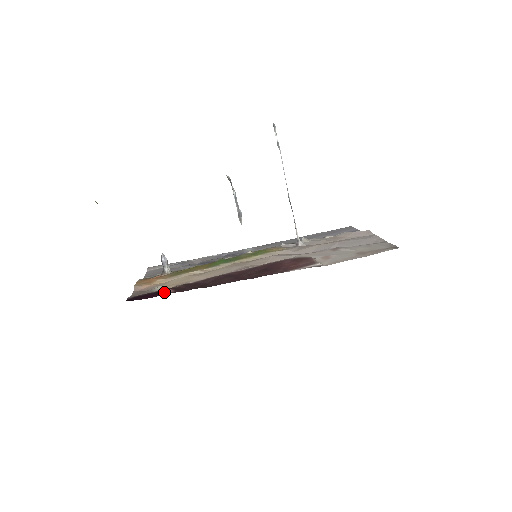
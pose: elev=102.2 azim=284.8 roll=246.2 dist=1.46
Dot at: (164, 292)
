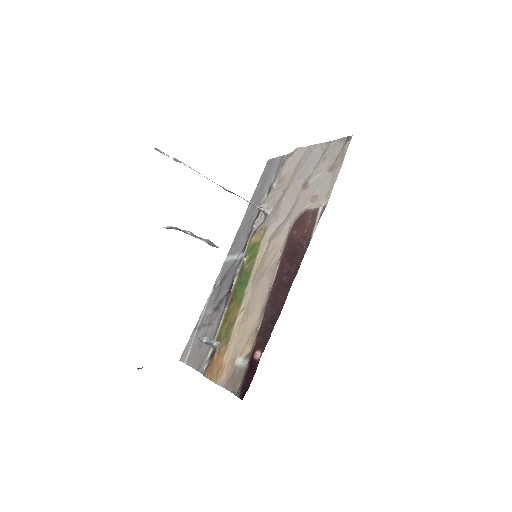
Dot at: (257, 359)
